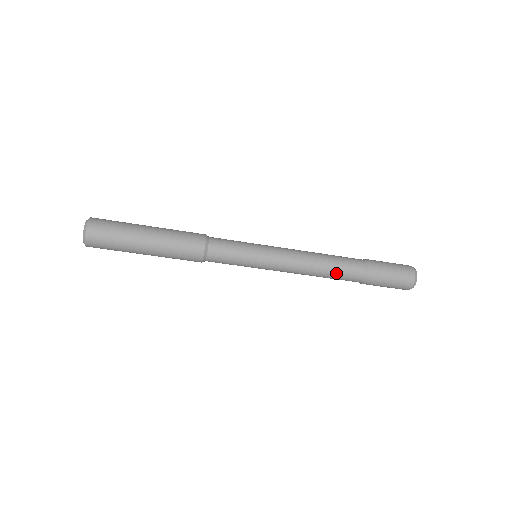
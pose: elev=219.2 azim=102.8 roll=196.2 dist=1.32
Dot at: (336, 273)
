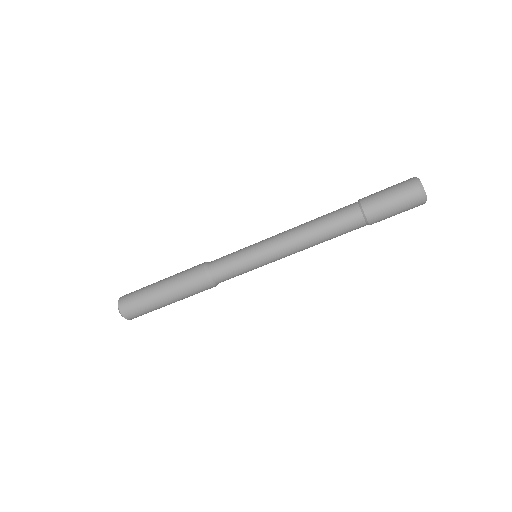
Dot at: (328, 220)
